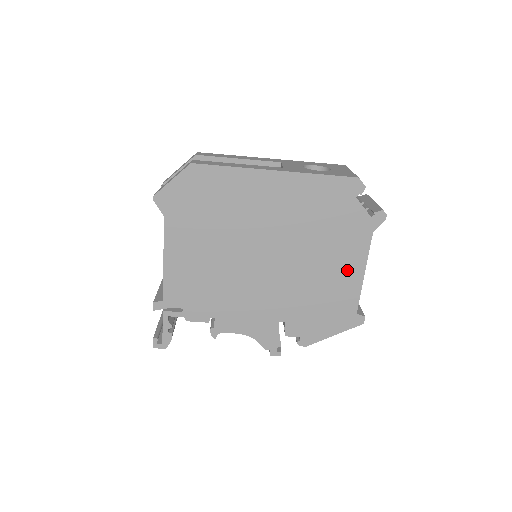
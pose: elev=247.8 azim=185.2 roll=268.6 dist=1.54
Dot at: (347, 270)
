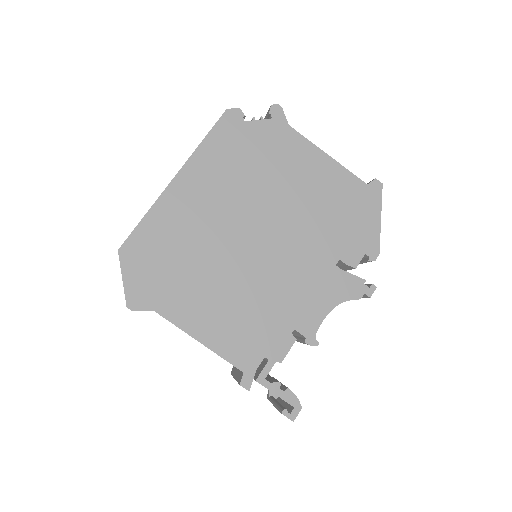
Dot at: (314, 168)
